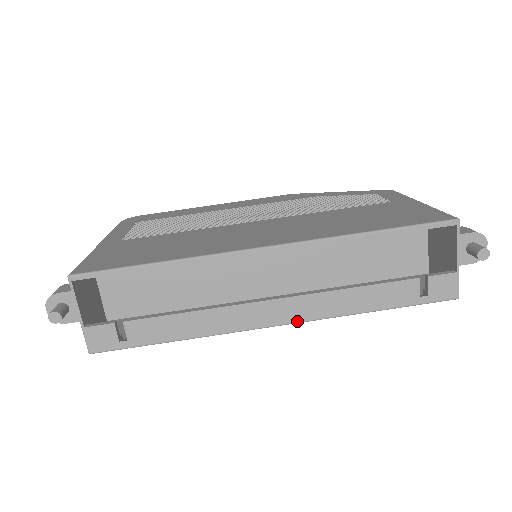
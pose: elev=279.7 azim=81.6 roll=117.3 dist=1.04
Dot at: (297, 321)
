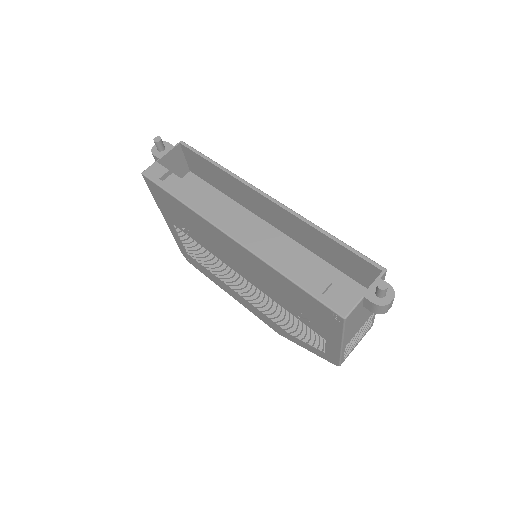
Dot at: (242, 243)
